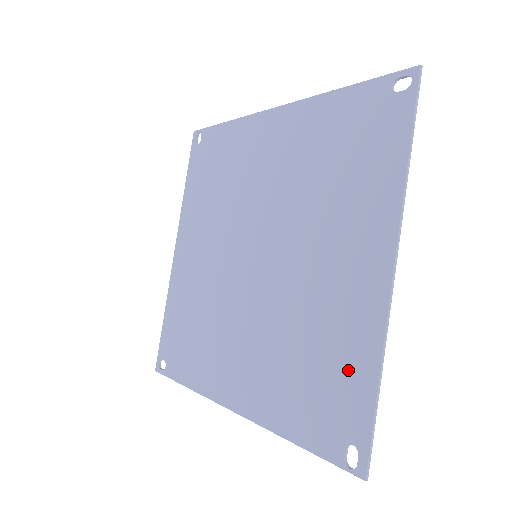
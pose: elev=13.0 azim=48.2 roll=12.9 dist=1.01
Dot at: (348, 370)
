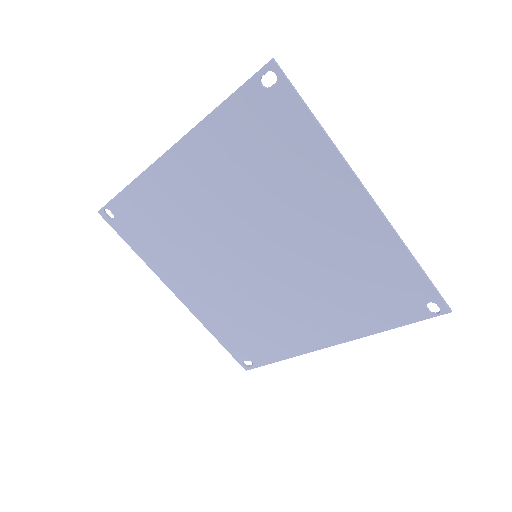
Dot at: (391, 271)
